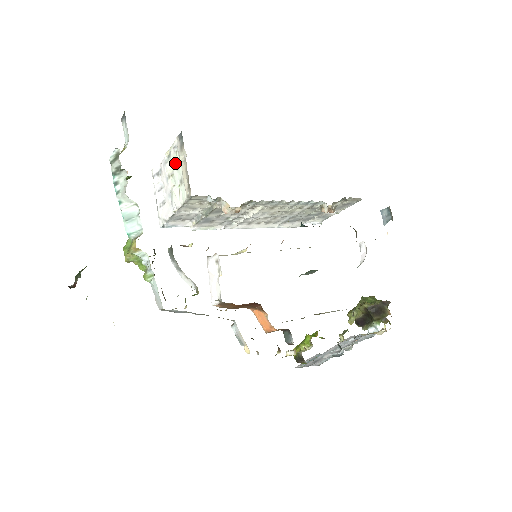
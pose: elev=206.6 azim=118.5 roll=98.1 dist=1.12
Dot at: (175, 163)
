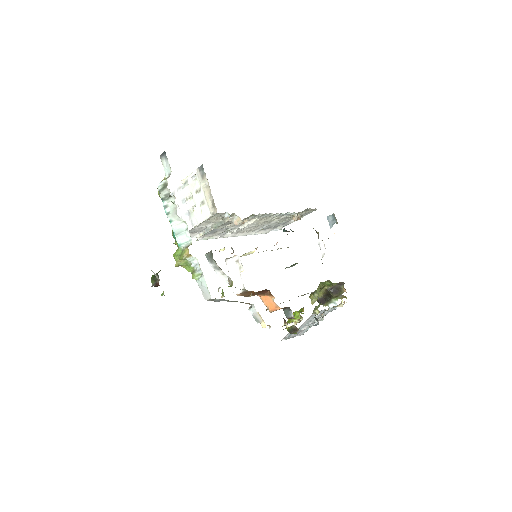
Dot at: (194, 189)
